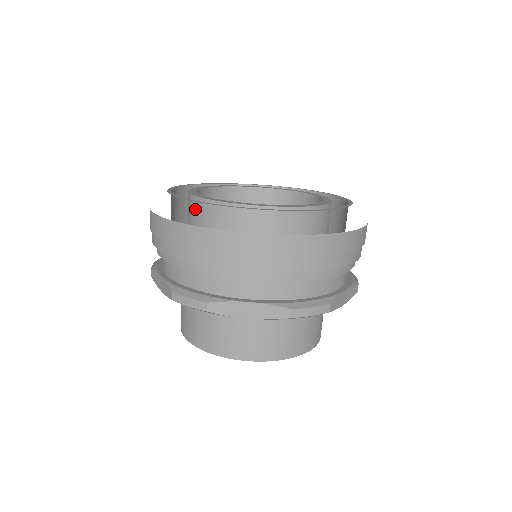
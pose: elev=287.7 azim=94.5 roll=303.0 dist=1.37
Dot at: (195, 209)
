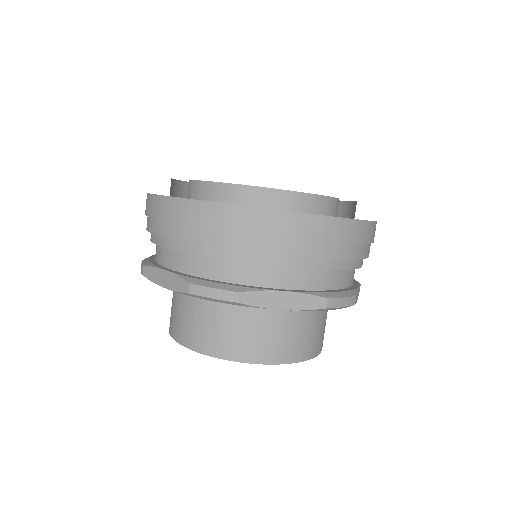
Dot at: occluded
